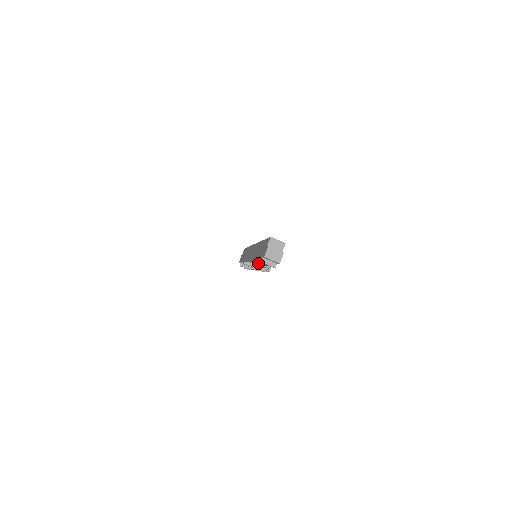
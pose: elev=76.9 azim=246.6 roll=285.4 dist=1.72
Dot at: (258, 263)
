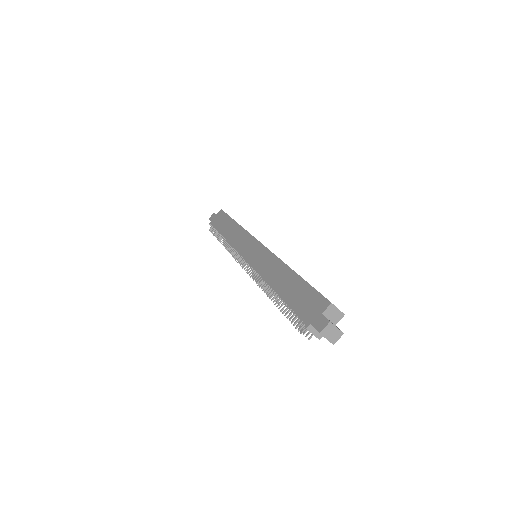
Dot at: (287, 308)
